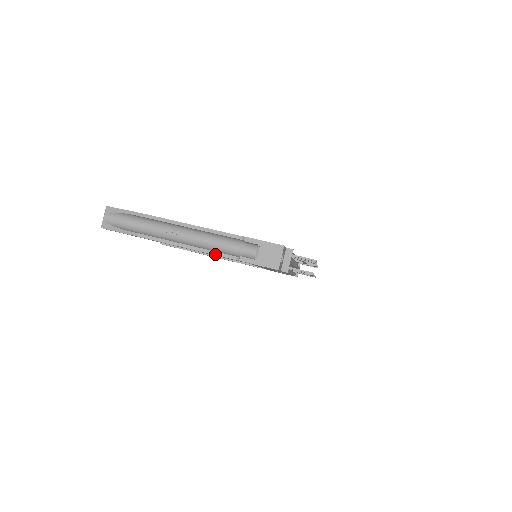
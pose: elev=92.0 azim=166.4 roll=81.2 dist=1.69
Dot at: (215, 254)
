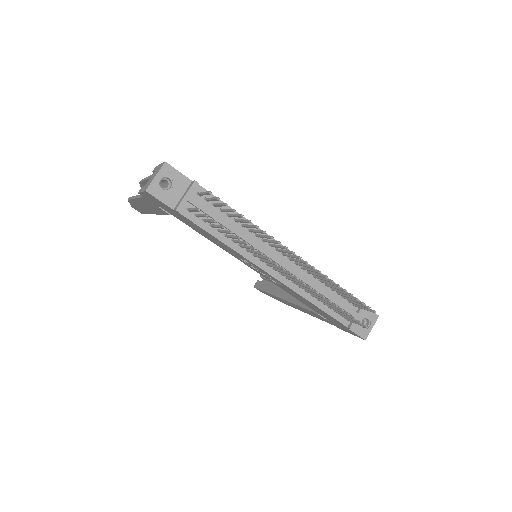
Dot at: (139, 197)
